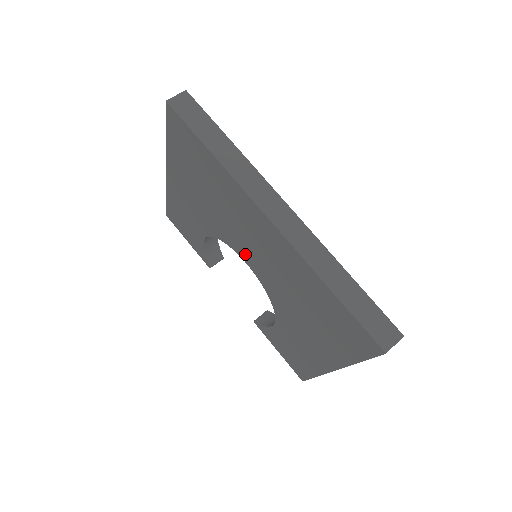
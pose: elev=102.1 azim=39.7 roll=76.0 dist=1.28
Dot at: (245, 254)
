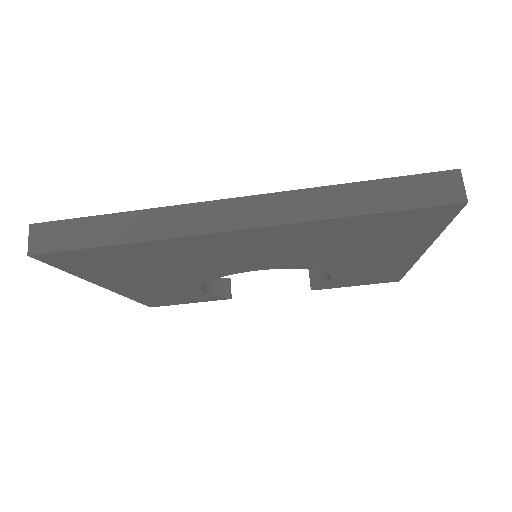
Dot at: (248, 267)
